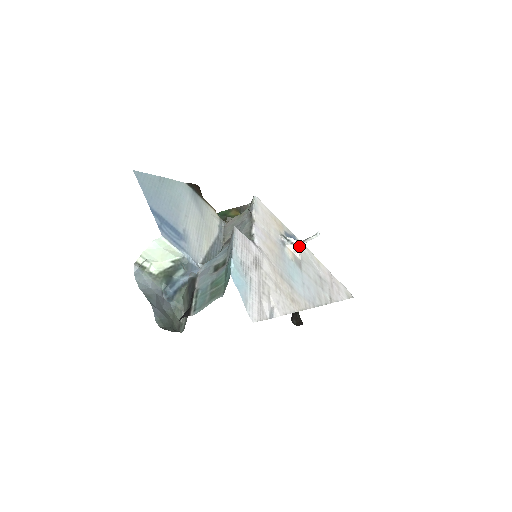
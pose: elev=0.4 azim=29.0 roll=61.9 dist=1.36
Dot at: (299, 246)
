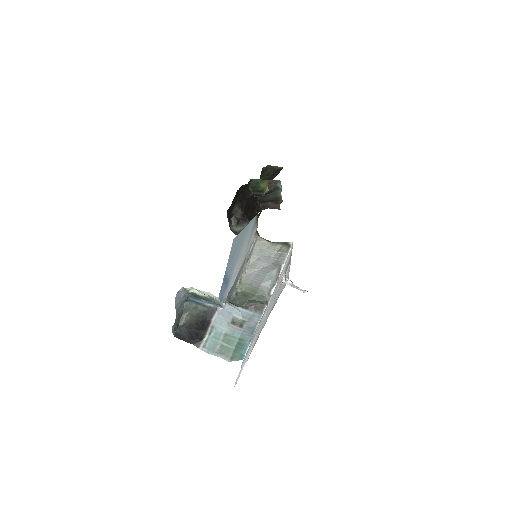
Dot at: (289, 285)
